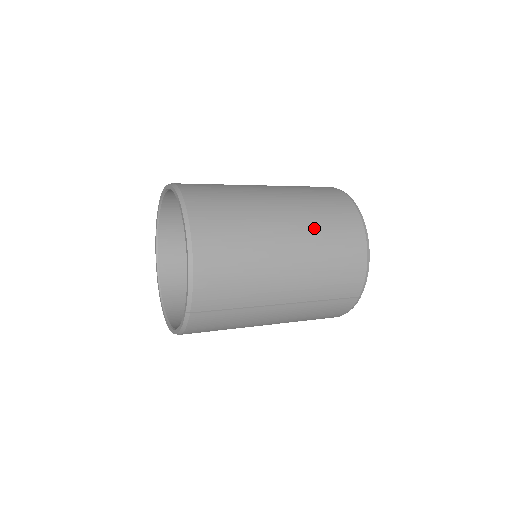
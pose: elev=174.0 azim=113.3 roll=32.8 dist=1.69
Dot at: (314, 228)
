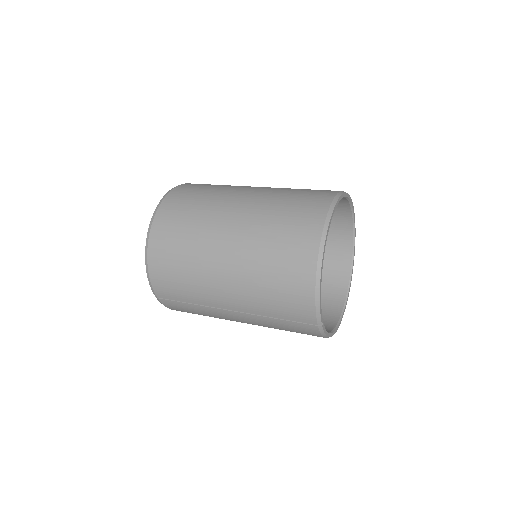
Dot at: (258, 245)
